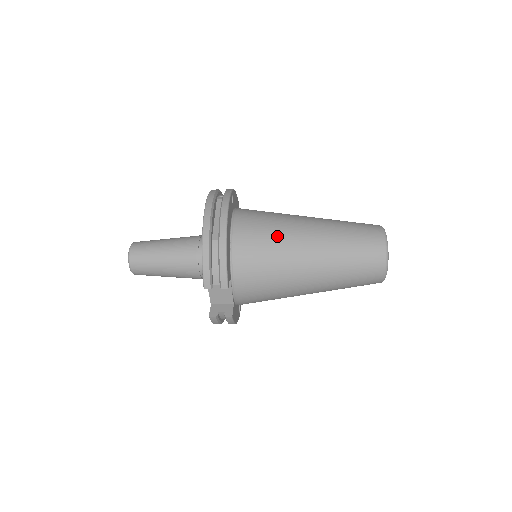
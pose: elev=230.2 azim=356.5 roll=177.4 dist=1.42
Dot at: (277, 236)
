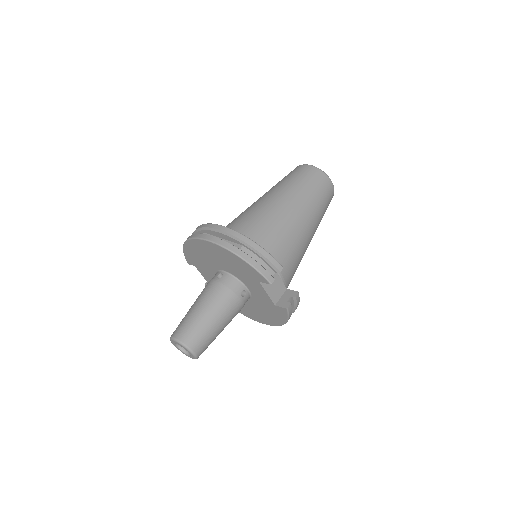
Dot at: (264, 217)
